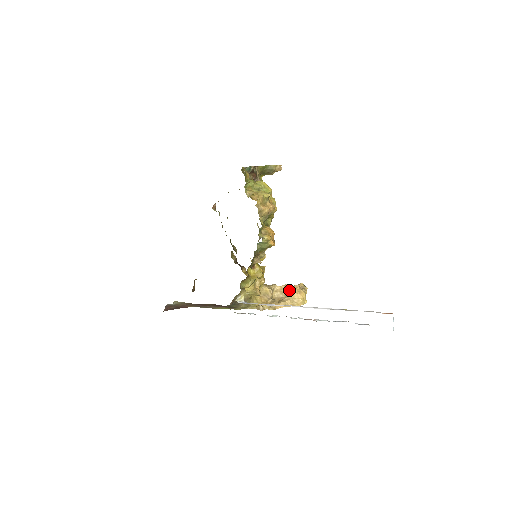
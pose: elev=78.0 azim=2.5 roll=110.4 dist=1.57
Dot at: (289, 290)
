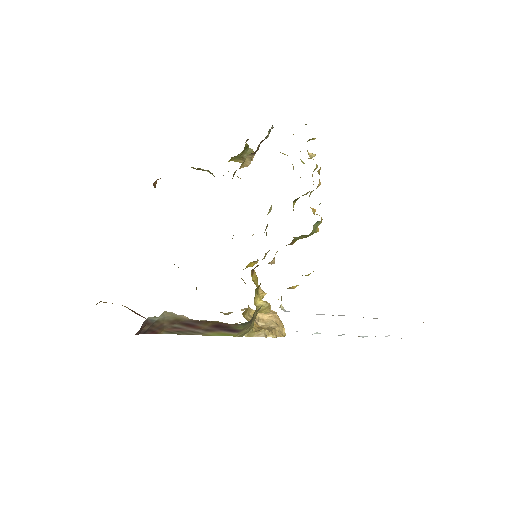
Dot at: (268, 316)
